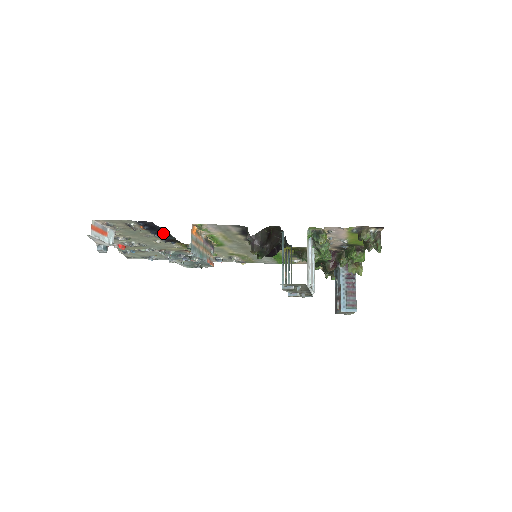
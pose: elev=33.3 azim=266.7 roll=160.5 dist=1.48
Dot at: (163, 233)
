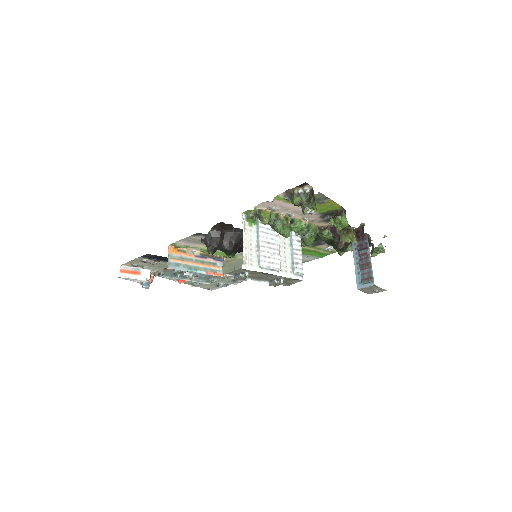
Dot at: occluded
